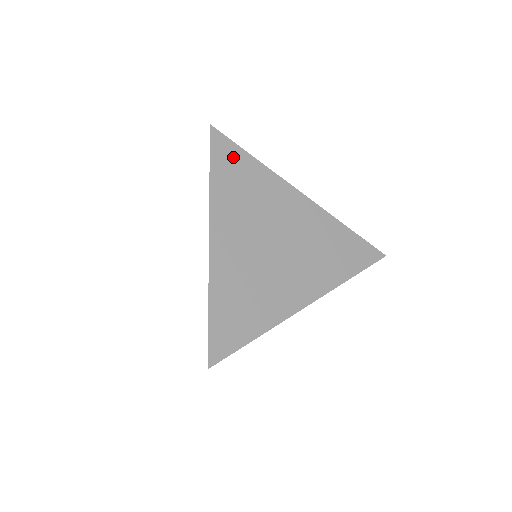
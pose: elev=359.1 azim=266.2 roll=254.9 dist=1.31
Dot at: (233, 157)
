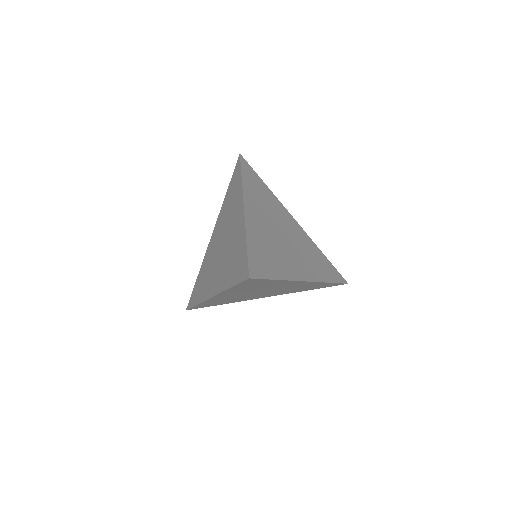
Dot at: (254, 176)
